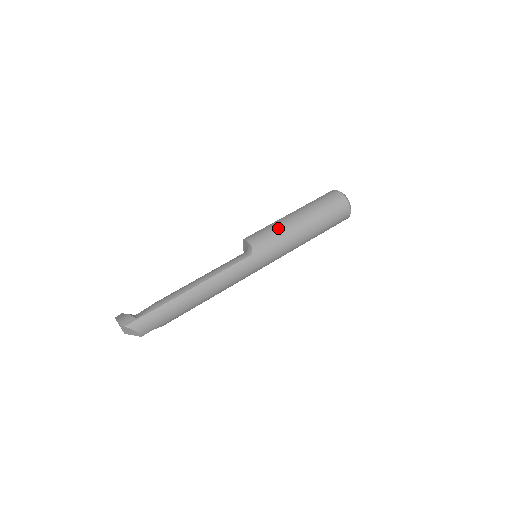
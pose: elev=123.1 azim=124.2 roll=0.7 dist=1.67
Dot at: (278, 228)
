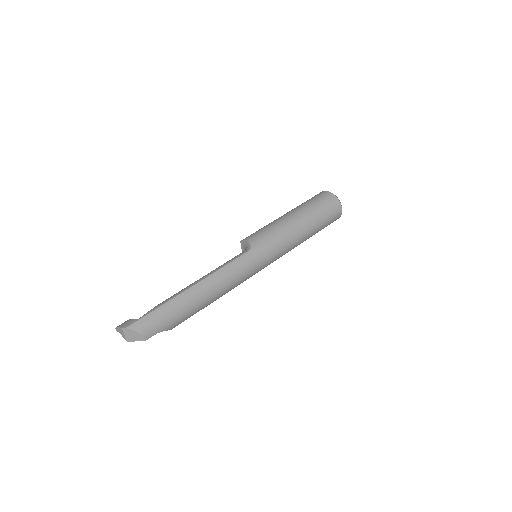
Dot at: (273, 225)
